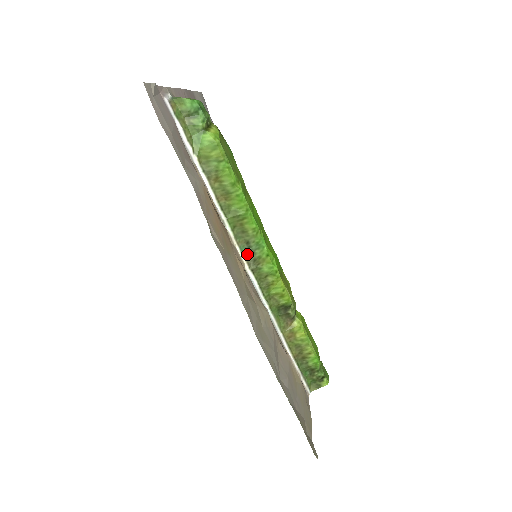
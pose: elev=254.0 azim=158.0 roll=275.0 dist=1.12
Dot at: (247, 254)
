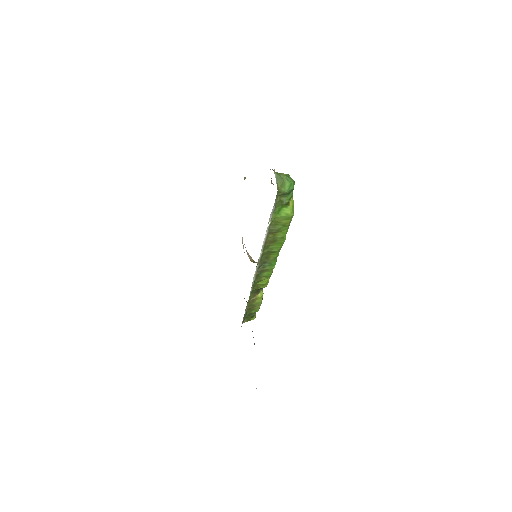
Dot at: (259, 267)
